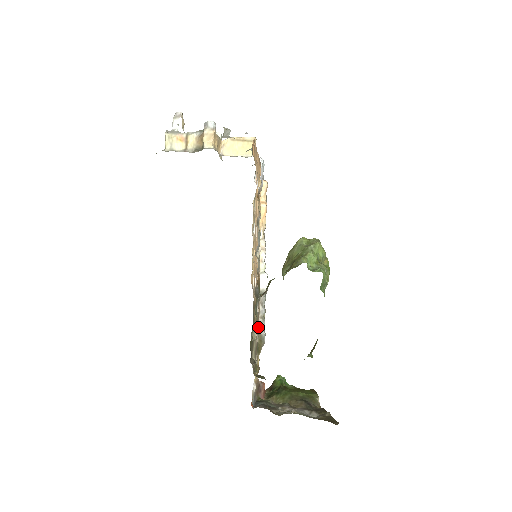
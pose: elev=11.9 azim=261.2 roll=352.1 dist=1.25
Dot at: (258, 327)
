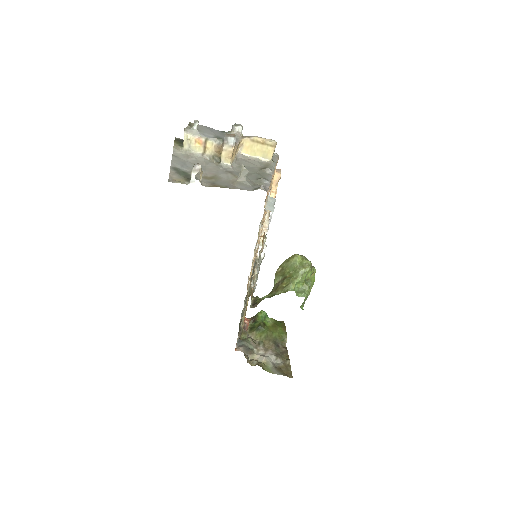
Dot at: (251, 282)
